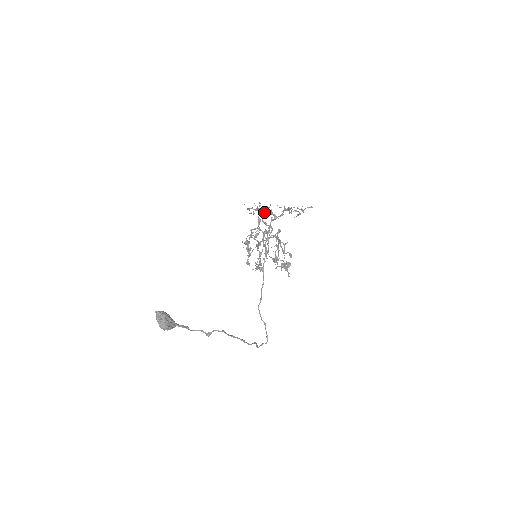
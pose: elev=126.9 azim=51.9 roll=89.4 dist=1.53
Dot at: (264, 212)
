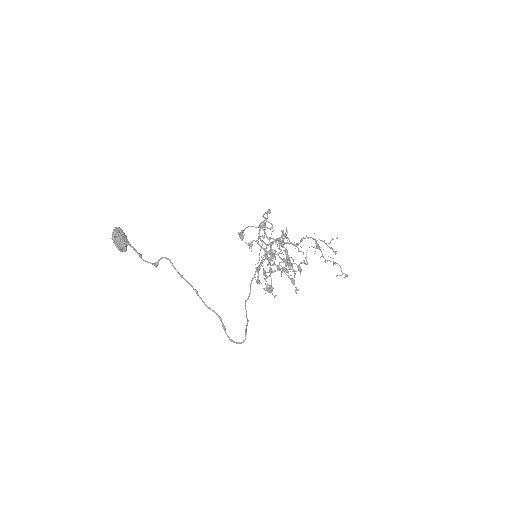
Dot at: (267, 212)
